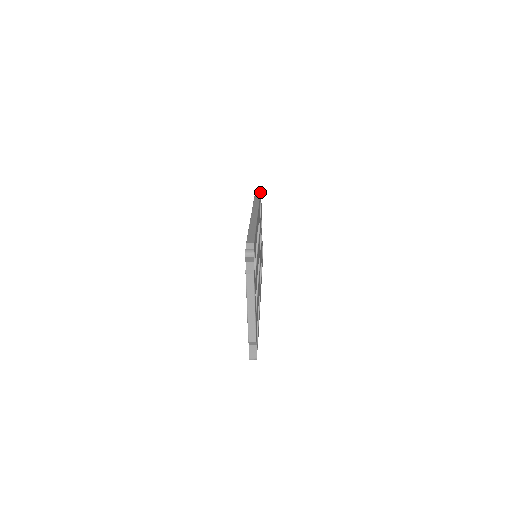
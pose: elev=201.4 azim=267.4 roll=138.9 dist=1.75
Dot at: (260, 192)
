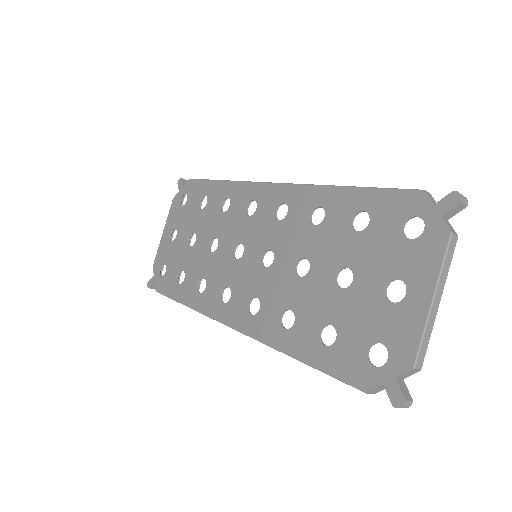
Dot at: occluded
